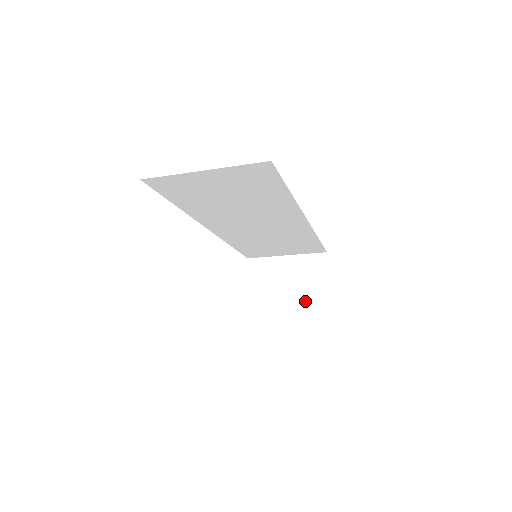
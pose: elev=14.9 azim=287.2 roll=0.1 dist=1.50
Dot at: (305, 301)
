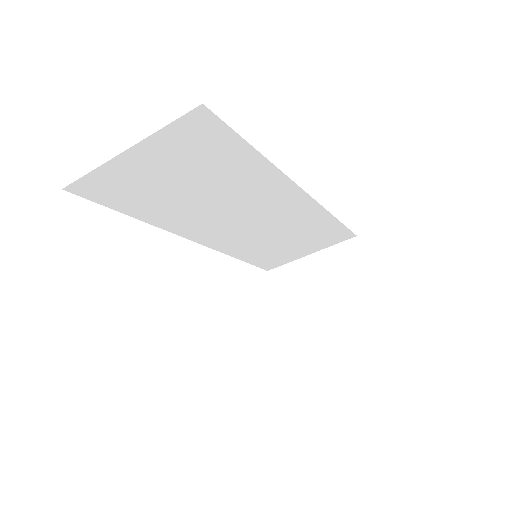
Dot at: (346, 302)
